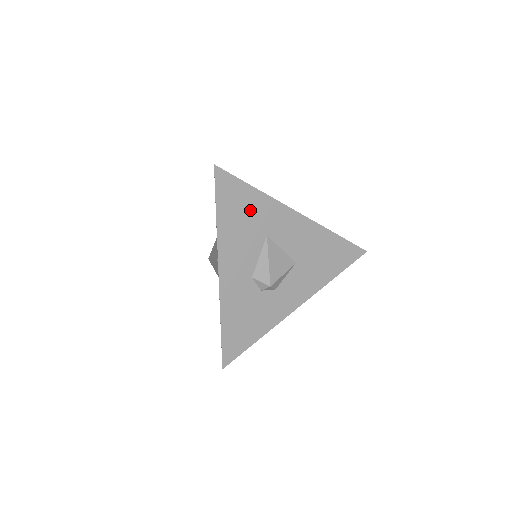
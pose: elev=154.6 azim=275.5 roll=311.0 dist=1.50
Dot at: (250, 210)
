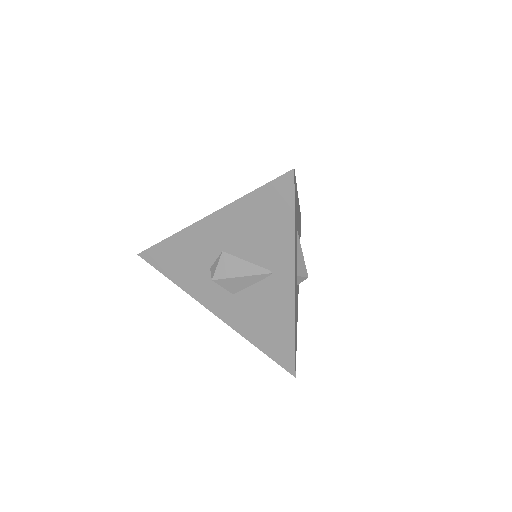
Dot at: (296, 209)
